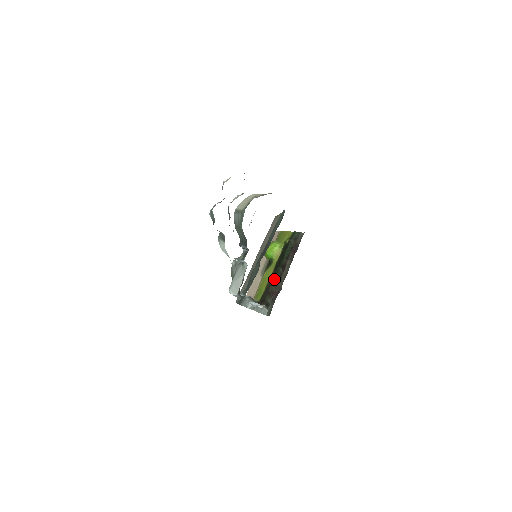
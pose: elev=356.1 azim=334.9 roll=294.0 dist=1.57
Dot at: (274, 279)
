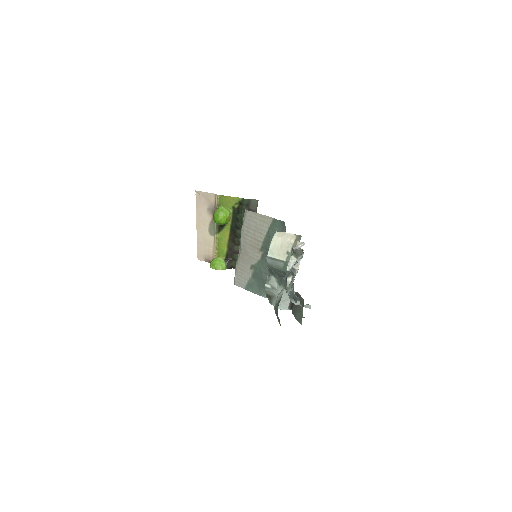
Dot at: (237, 241)
